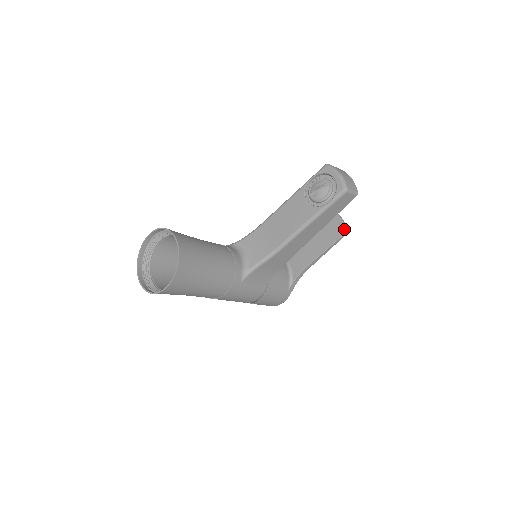
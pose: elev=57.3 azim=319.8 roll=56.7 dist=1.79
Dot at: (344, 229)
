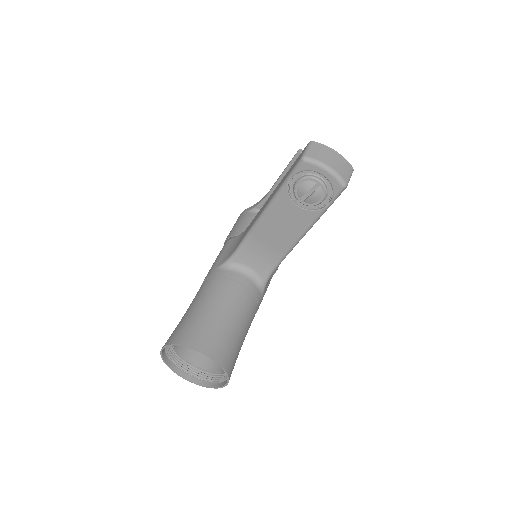
Dot at: occluded
